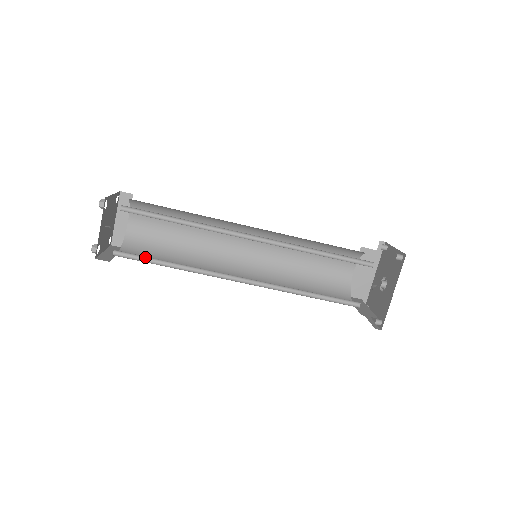
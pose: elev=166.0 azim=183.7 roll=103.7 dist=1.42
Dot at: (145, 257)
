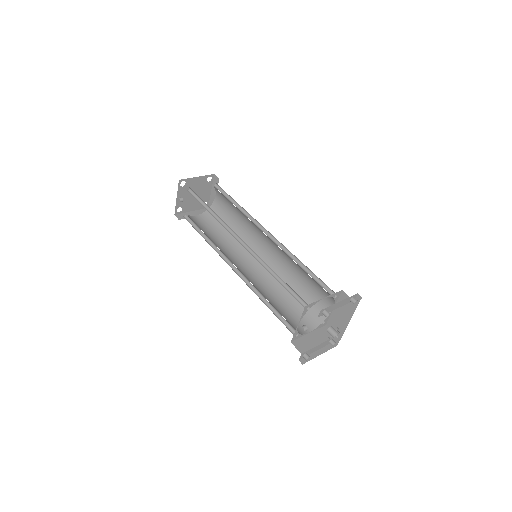
Dot at: (197, 225)
